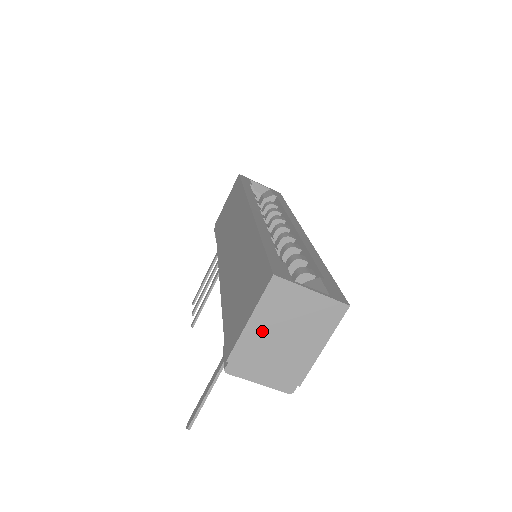
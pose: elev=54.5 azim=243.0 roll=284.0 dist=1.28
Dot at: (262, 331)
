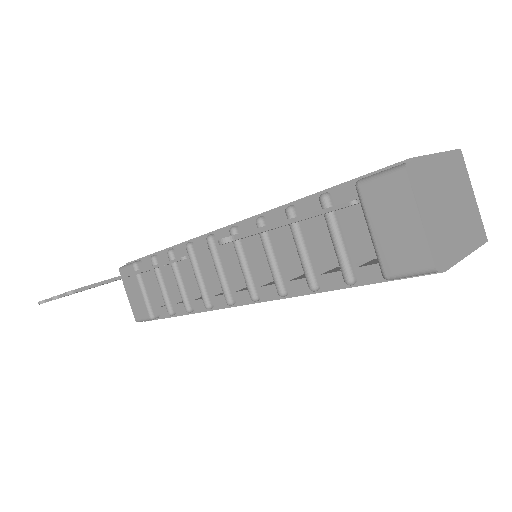
Dot at: (441, 175)
